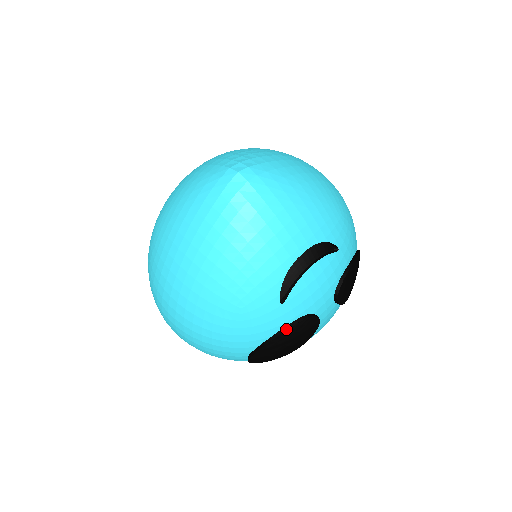
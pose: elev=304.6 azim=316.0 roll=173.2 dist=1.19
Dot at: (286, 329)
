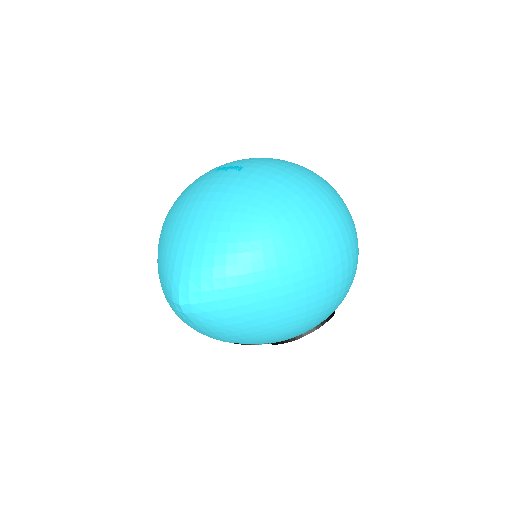
Dot at: occluded
